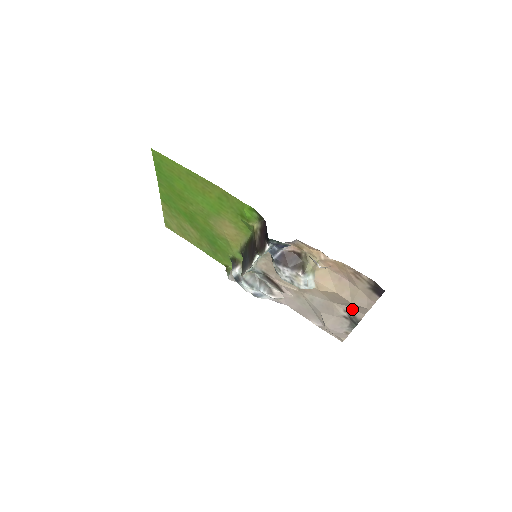
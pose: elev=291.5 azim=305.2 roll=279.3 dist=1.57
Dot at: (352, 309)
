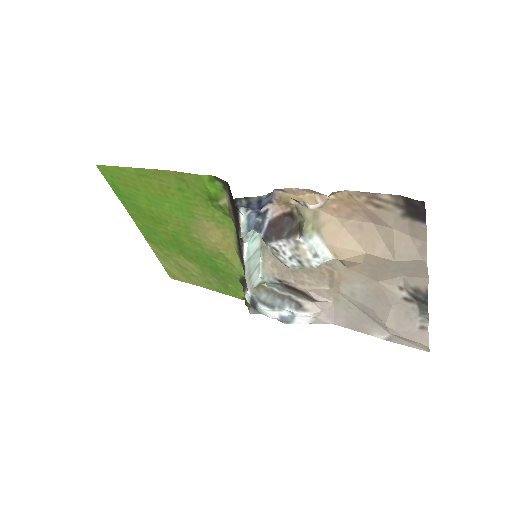
Dot at: (408, 278)
